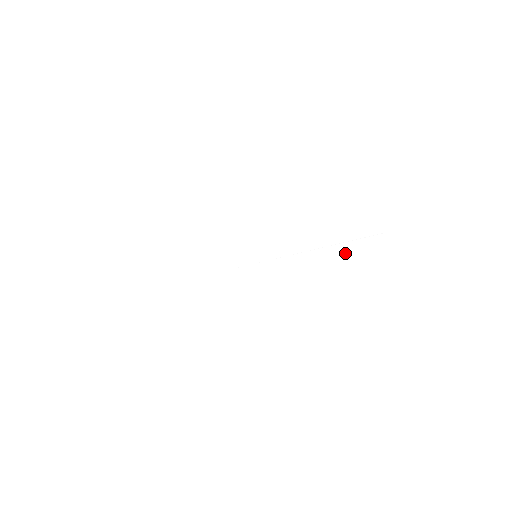
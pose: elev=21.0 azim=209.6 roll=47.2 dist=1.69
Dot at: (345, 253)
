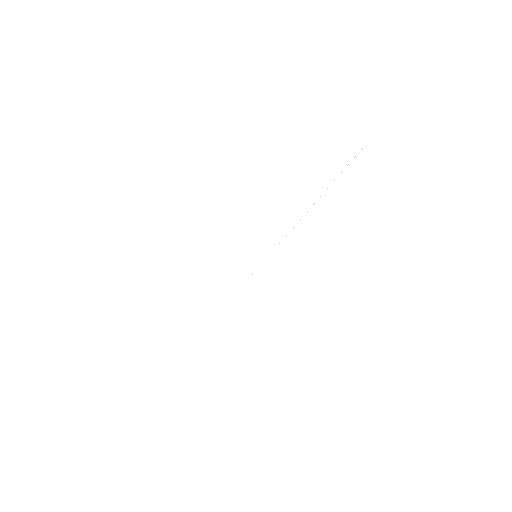
Dot at: (342, 192)
